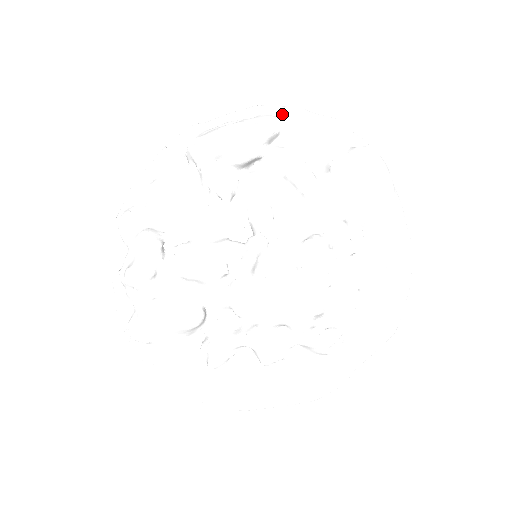
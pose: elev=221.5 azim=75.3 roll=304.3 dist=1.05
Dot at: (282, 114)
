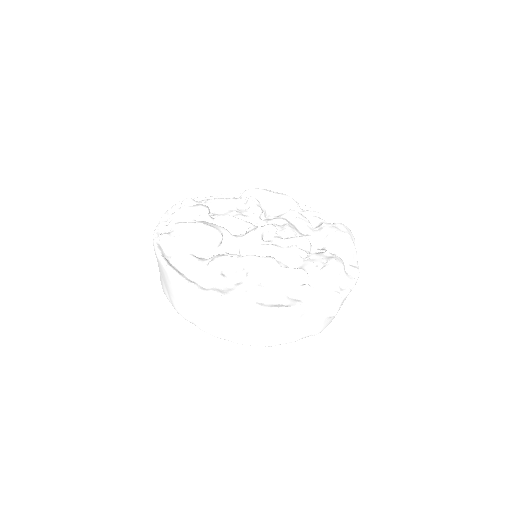
Dot at: (300, 207)
